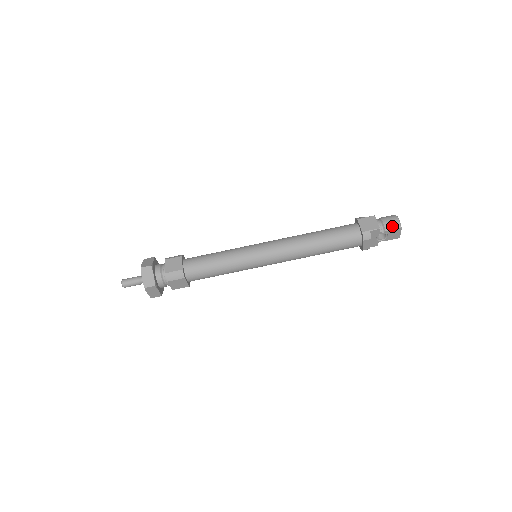
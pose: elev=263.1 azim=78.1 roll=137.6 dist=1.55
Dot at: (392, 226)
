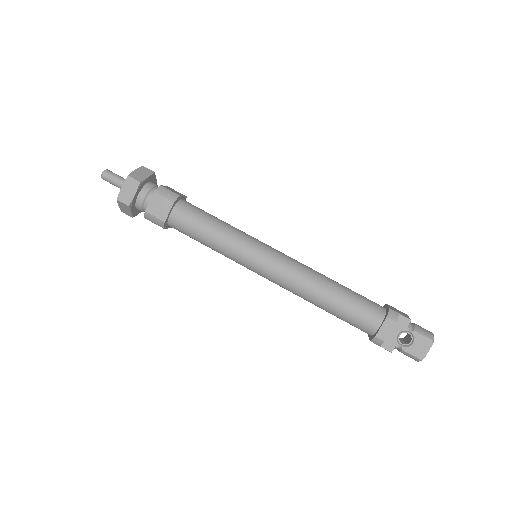
Dot at: (424, 332)
